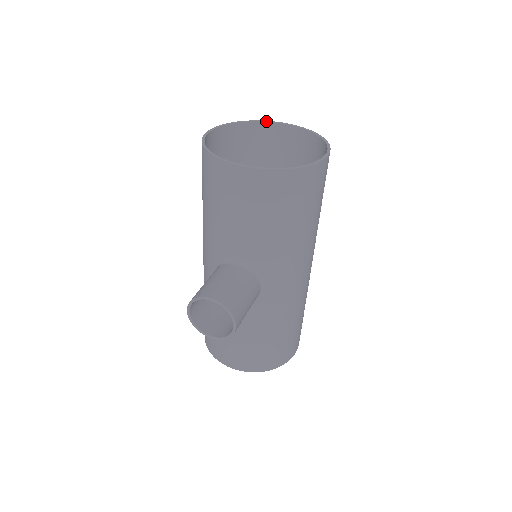
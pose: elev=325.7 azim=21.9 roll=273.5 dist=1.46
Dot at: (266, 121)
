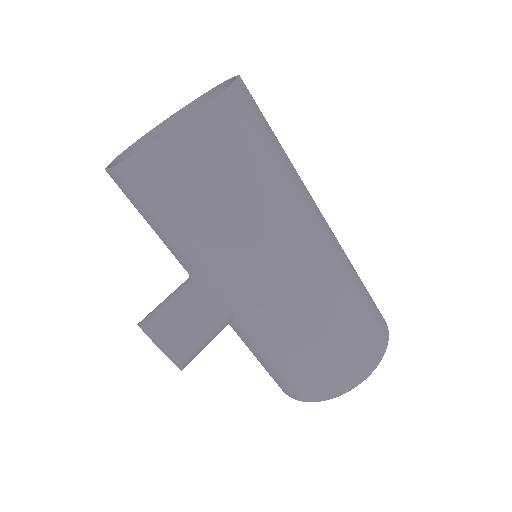
Dot at: (212, 88)
